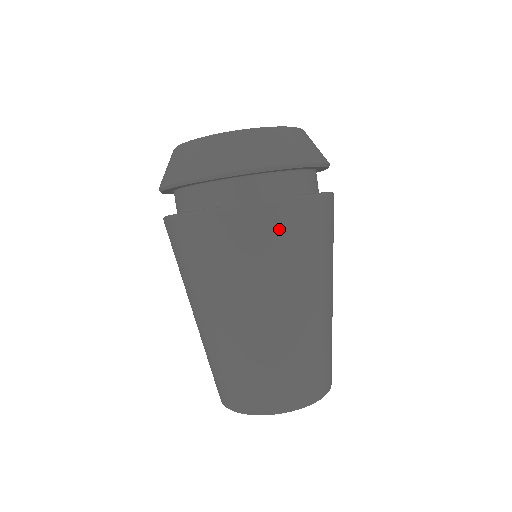
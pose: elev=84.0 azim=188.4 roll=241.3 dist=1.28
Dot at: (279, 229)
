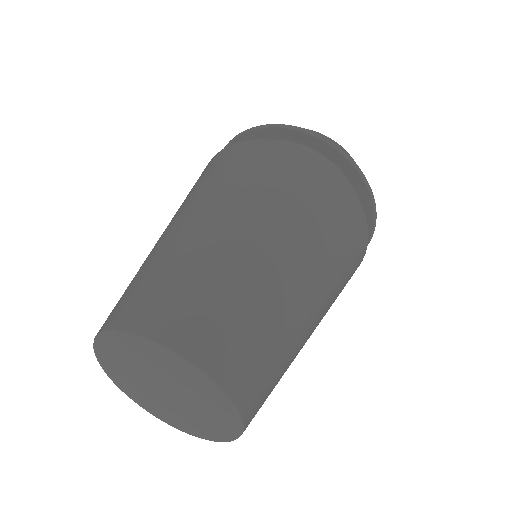
Dot at: (339, 204)
